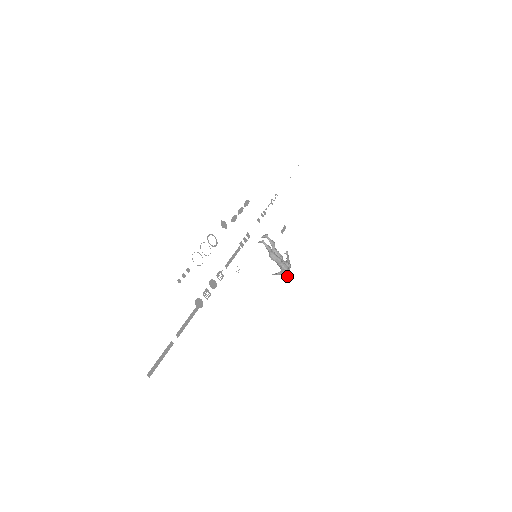
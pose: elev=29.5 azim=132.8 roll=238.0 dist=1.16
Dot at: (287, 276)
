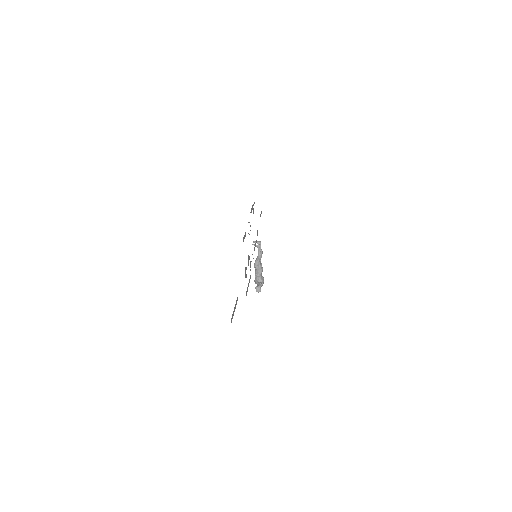
Dot at: (256, 290)
